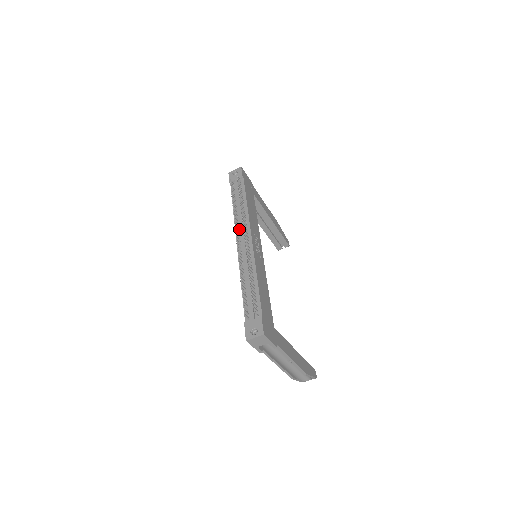
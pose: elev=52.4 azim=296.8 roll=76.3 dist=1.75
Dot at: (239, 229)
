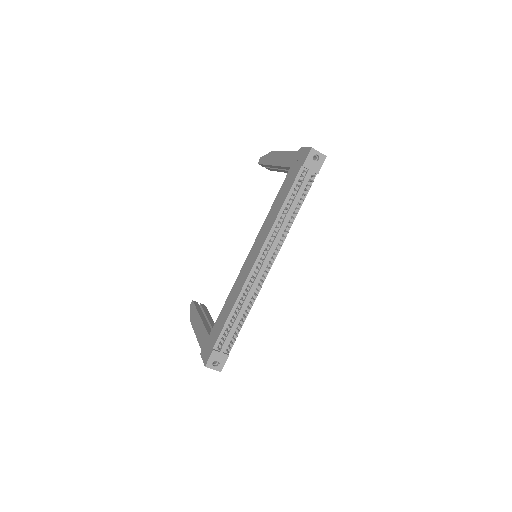
Dot at: (270, 242)
